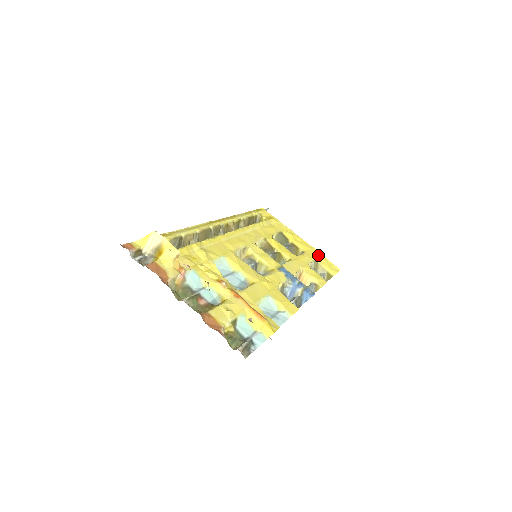
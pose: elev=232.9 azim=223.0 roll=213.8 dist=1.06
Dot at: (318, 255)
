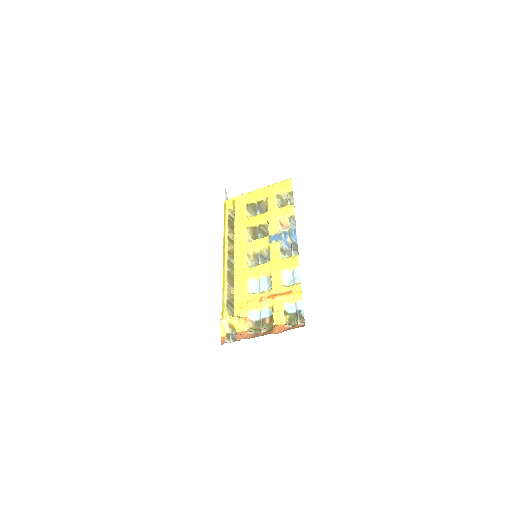
Dot at: (274, 188)
